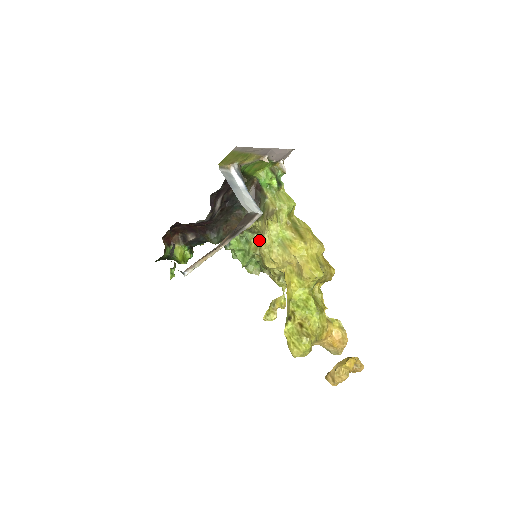
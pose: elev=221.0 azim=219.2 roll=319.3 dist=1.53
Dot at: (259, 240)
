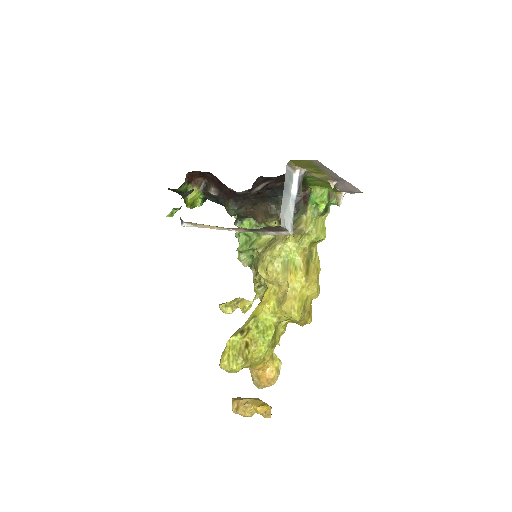
Dot at: (269, 241)
